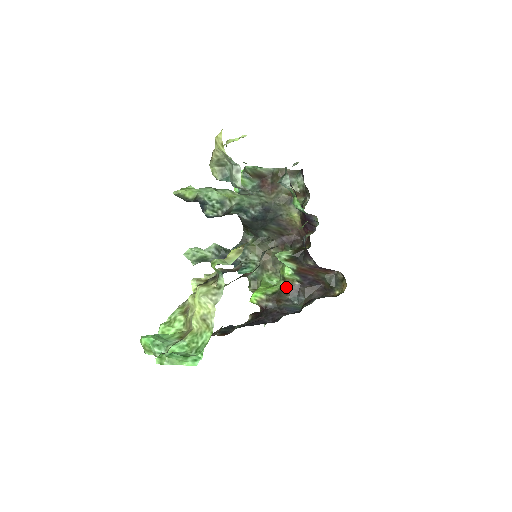
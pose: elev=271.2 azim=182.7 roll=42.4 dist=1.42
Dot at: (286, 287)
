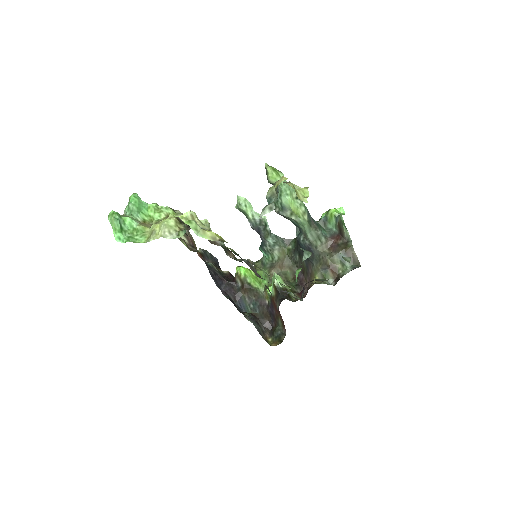
Dot at: (260, 293)
